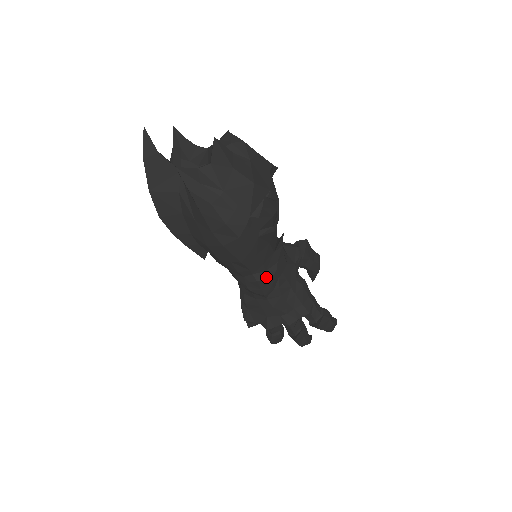
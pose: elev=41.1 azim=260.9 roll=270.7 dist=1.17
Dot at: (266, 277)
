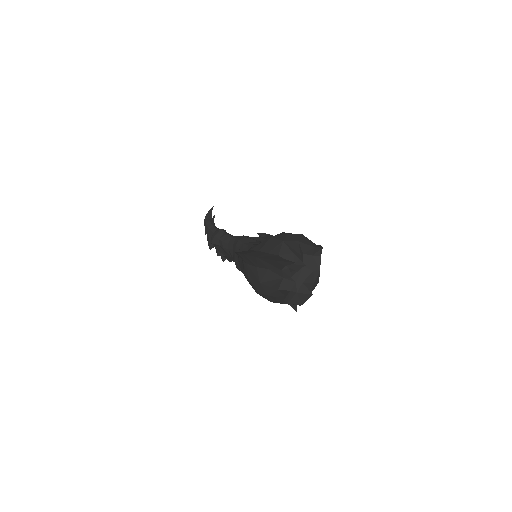
Dot at: occluded
